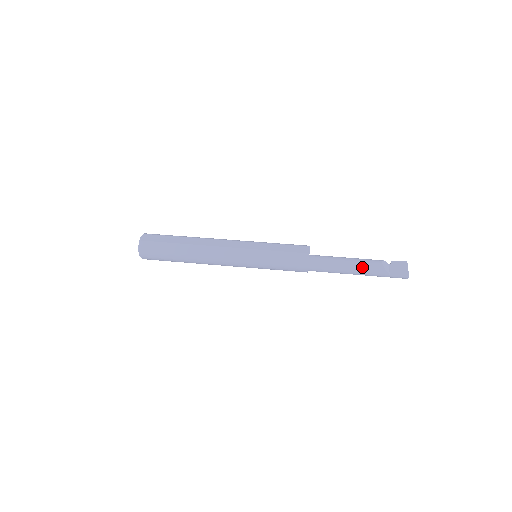
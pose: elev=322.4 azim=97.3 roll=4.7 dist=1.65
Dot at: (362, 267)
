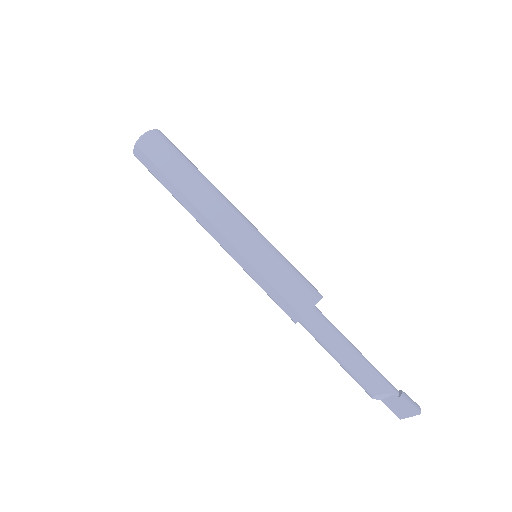
Dot at: (350, 375)
